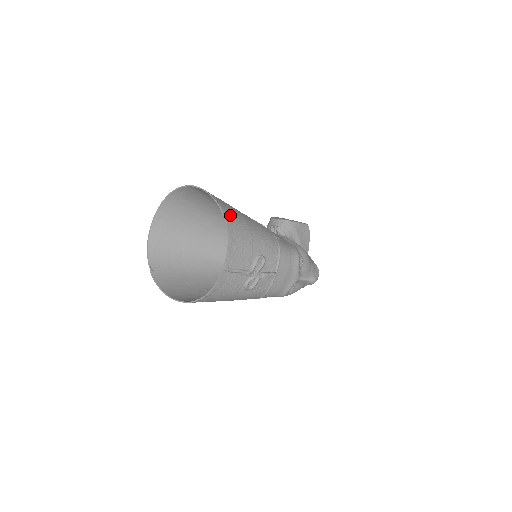
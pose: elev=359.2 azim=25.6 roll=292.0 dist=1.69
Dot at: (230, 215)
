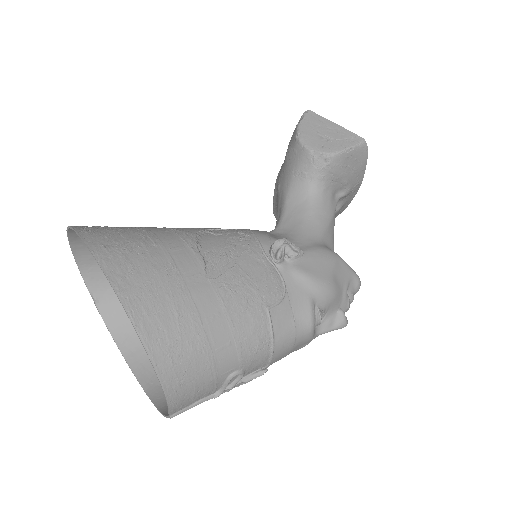
Dot at: (164, 347)
